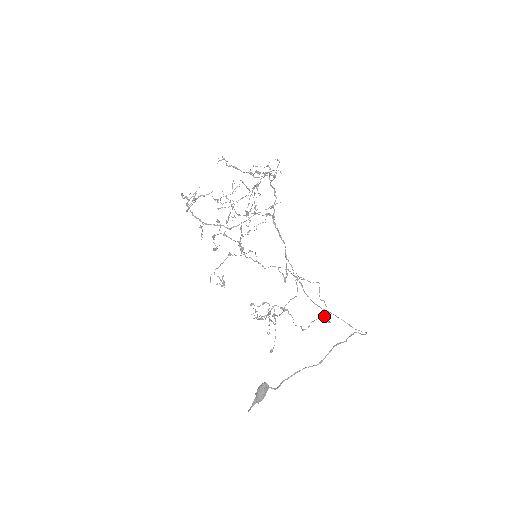
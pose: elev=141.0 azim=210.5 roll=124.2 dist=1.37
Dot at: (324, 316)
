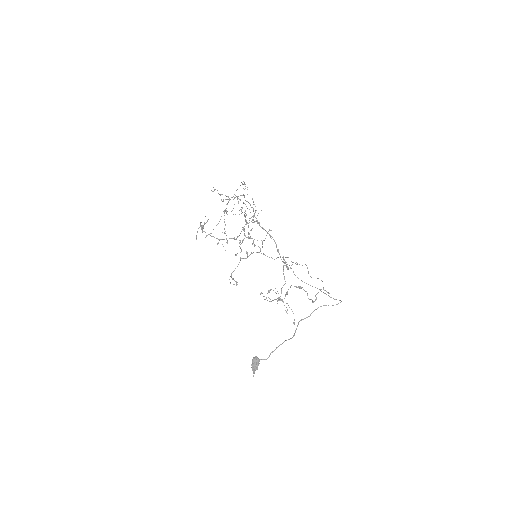
Dot at: (323, 289)
